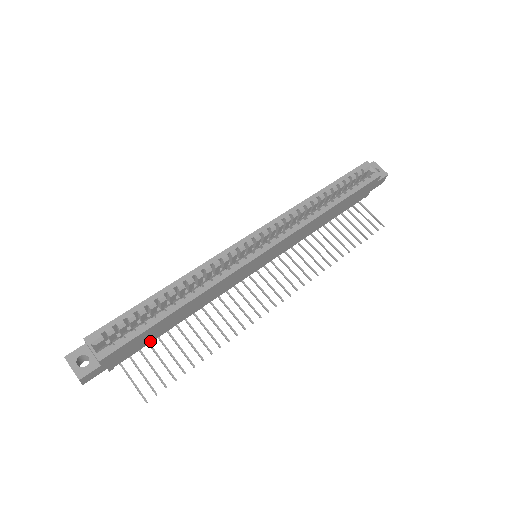
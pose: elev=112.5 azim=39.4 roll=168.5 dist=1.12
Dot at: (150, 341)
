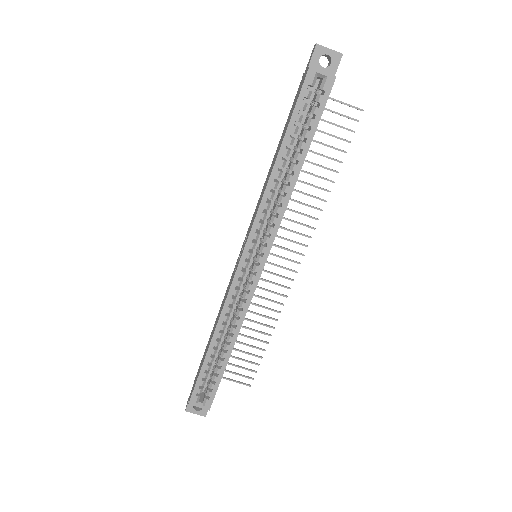
Dot at: occluded
